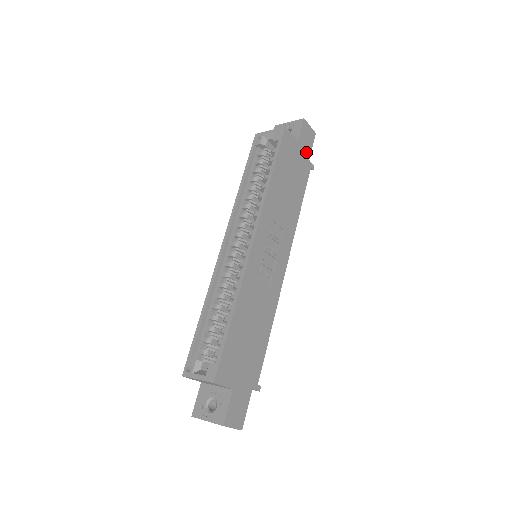
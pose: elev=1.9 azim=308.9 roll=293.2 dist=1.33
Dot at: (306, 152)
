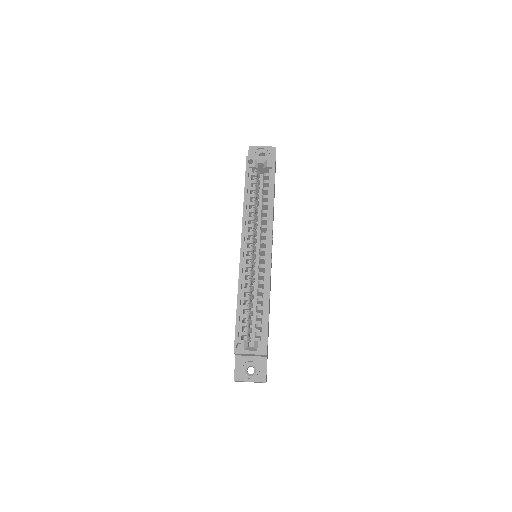
Dot at: occluded
